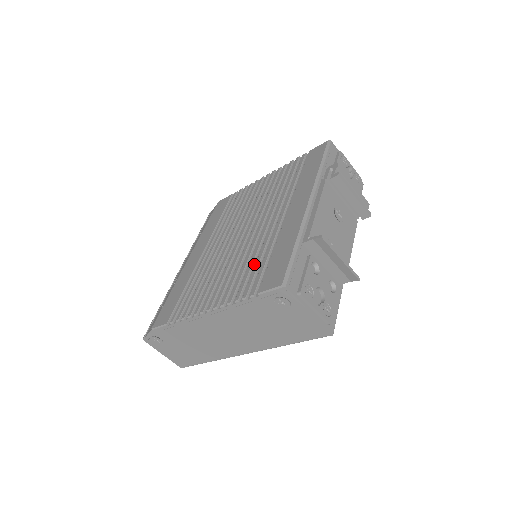
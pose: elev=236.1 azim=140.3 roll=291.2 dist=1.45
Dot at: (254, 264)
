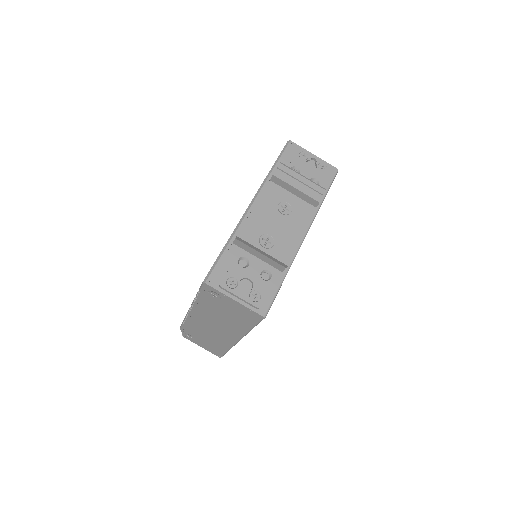
Dot at: occluded
